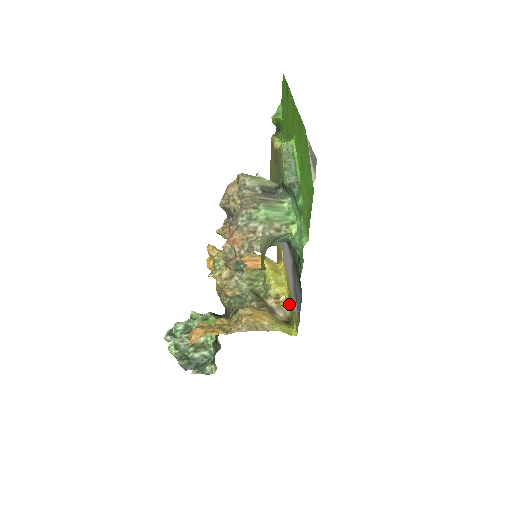
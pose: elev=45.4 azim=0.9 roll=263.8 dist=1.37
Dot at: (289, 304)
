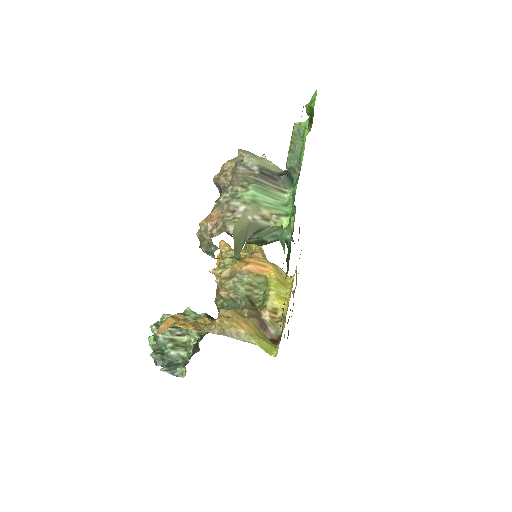
Dot at: (284, 322)
